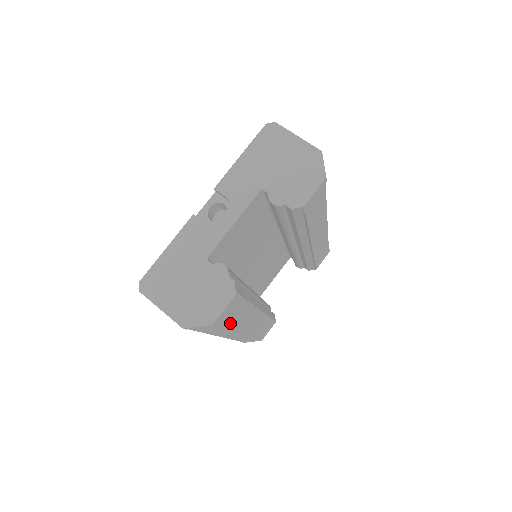
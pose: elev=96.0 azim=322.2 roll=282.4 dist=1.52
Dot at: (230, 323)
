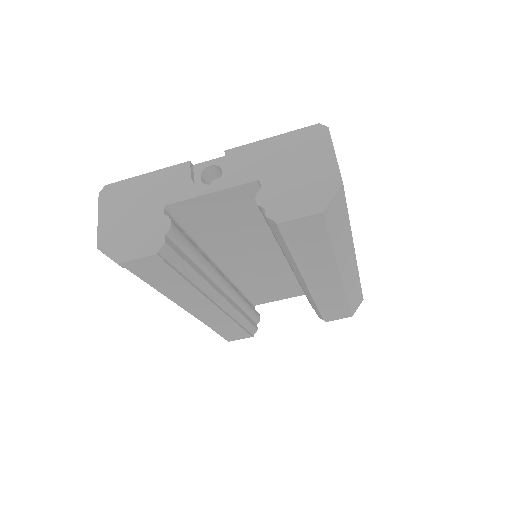
Dot at: (158, 284)
